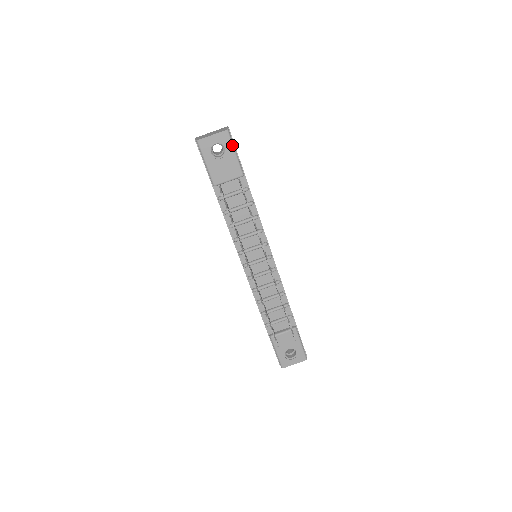
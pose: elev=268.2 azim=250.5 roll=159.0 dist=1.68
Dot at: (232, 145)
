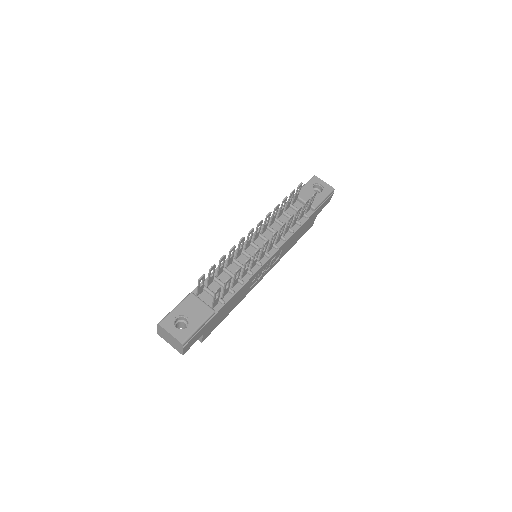
Dot at: (328, 194)
